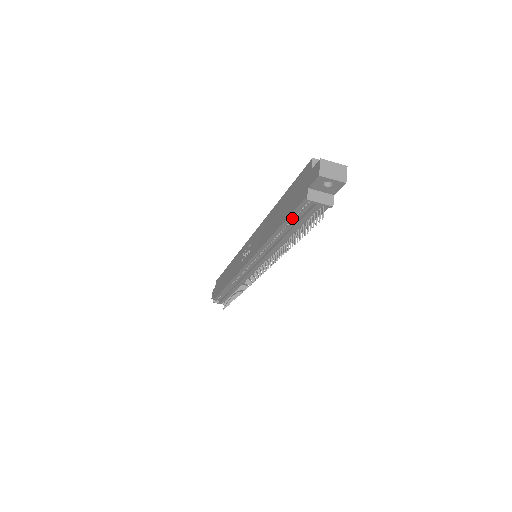
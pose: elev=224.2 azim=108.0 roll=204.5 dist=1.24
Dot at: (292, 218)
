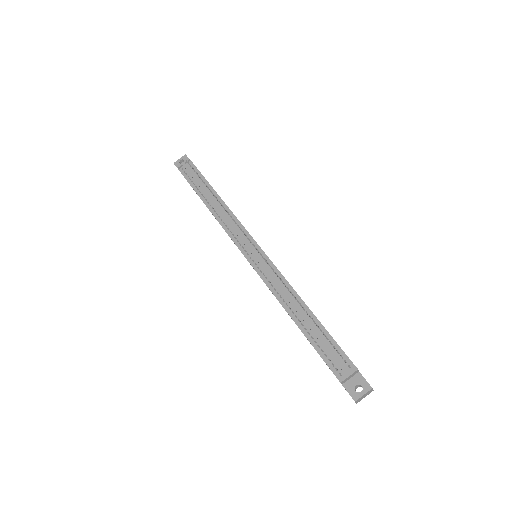
Dot at: (193, 184)
